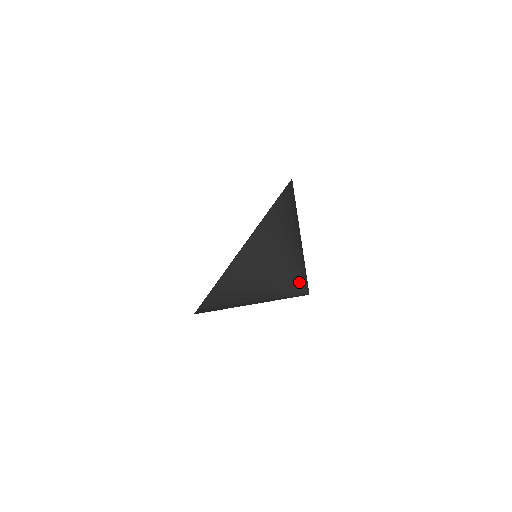
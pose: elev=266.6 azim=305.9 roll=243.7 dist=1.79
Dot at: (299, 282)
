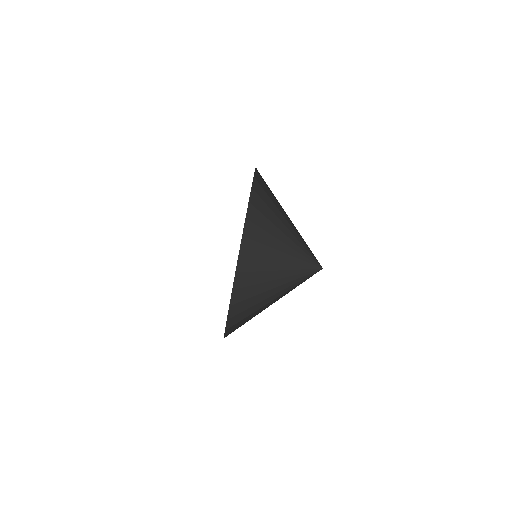
Dot at: (306, 271)
